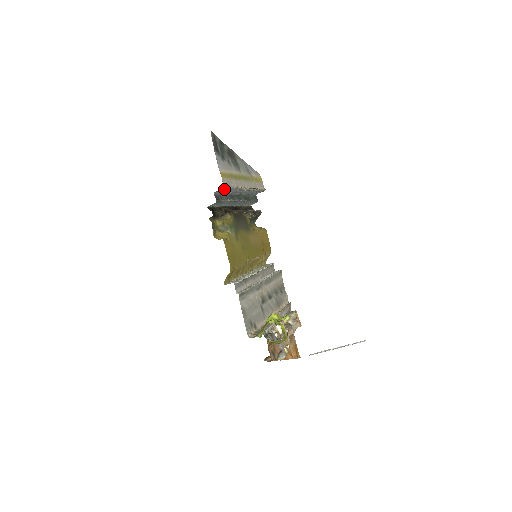
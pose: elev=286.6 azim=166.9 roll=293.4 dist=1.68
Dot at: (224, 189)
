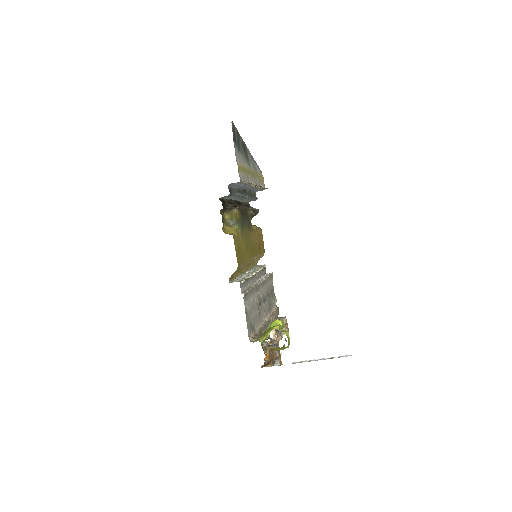
Dot at: (238, 182)
